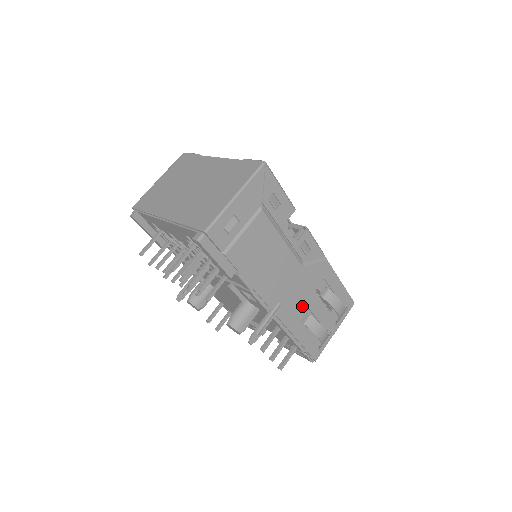
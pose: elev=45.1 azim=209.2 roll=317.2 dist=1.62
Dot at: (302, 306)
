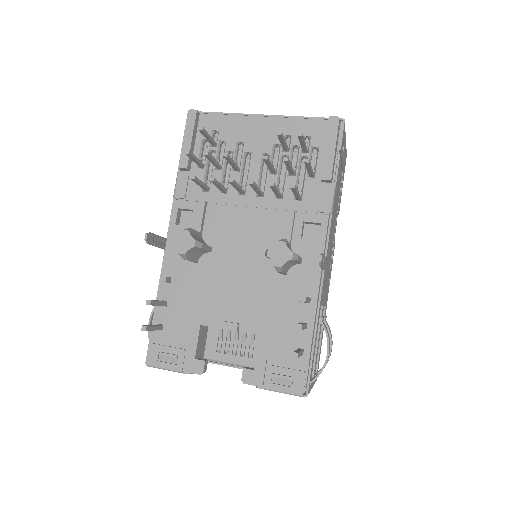
Dot at: (323, 302)
